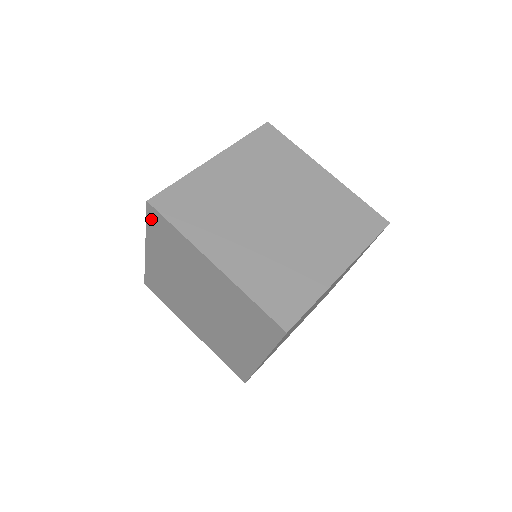
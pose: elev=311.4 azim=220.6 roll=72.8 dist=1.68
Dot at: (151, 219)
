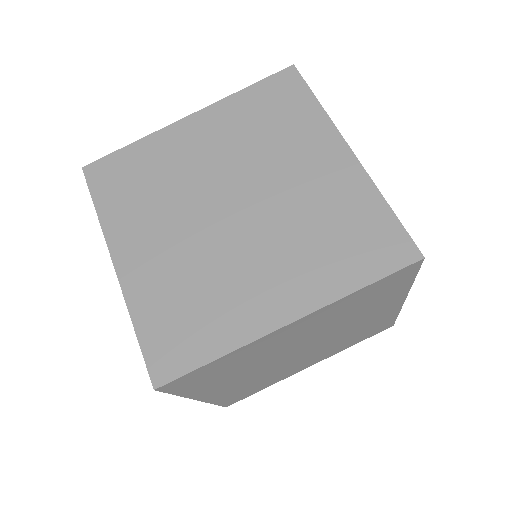
Dot at: occluded
